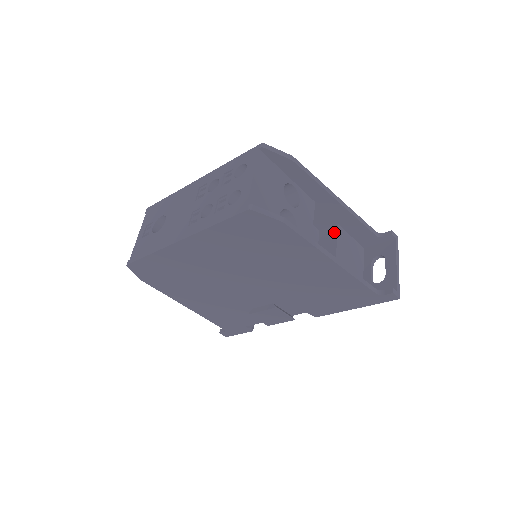
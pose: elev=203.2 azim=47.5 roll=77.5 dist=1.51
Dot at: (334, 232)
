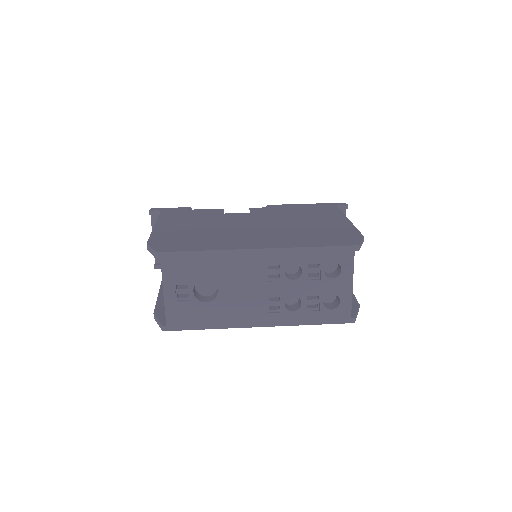
Dot at: occluded
